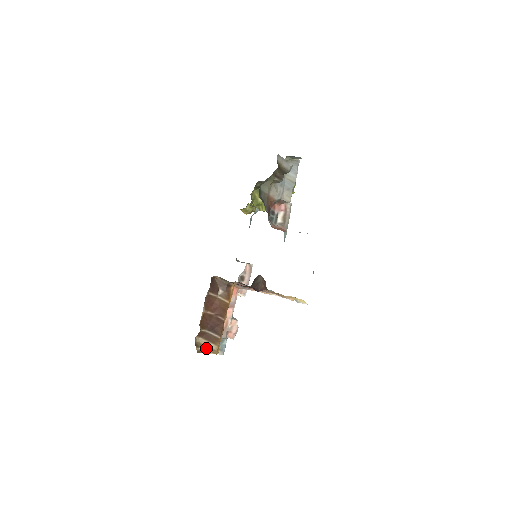
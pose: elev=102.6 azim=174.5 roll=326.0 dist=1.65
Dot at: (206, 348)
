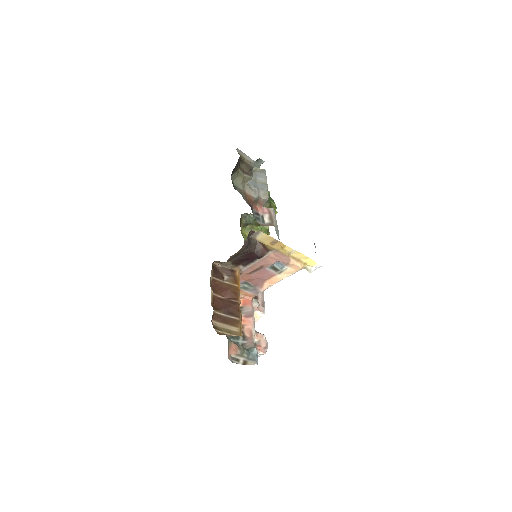
Dot at: (227, 331)
